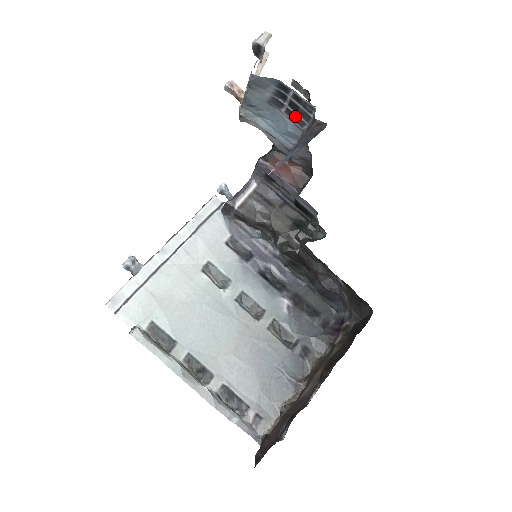
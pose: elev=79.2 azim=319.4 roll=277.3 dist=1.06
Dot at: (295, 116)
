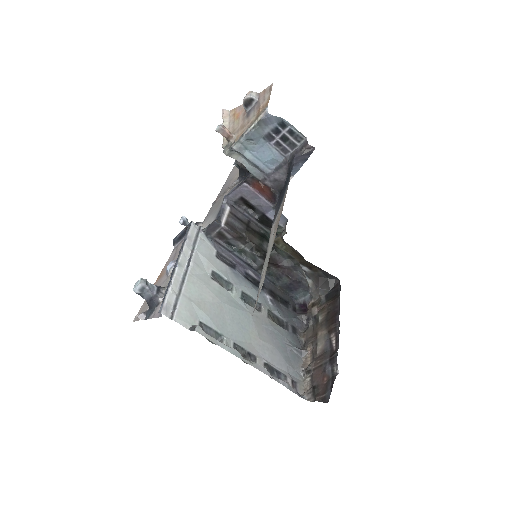
Dot at: (282, 146)
